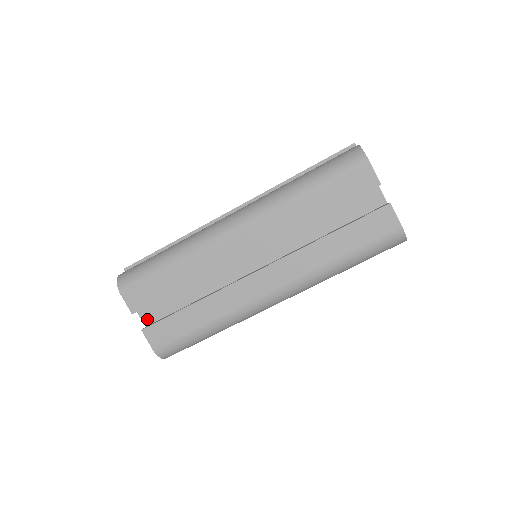
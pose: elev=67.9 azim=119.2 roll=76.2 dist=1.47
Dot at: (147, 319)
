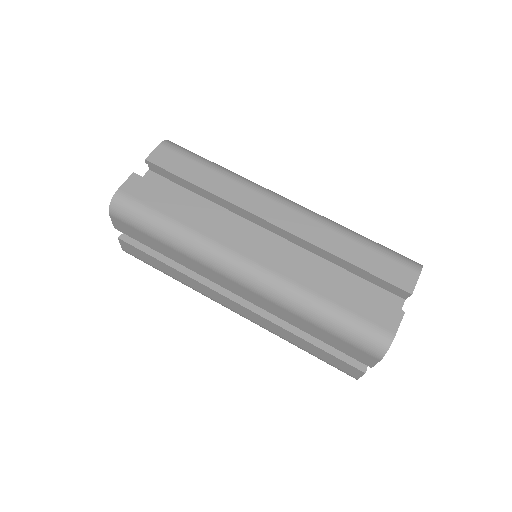
Dot at: occluded
